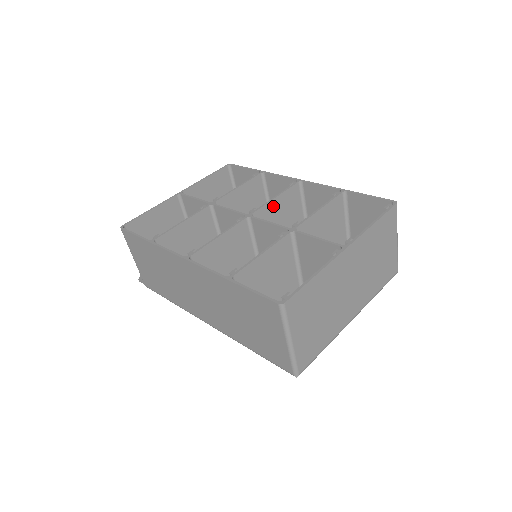
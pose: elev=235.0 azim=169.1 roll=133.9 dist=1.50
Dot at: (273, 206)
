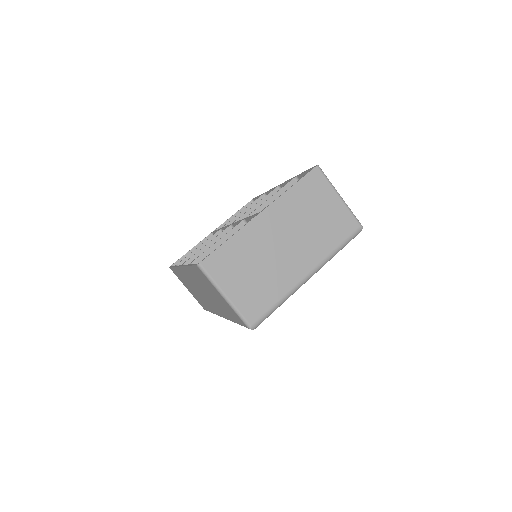
Dot at: occluded
